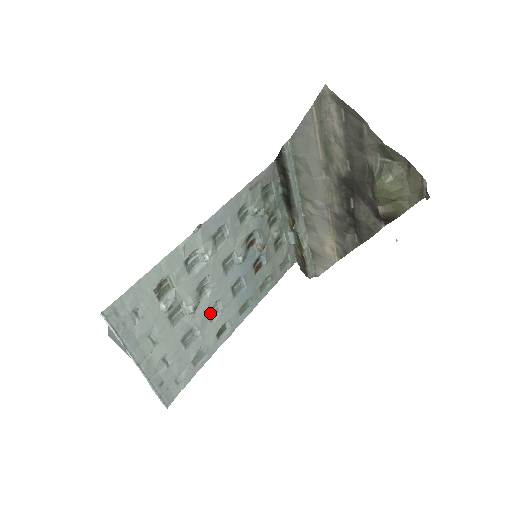
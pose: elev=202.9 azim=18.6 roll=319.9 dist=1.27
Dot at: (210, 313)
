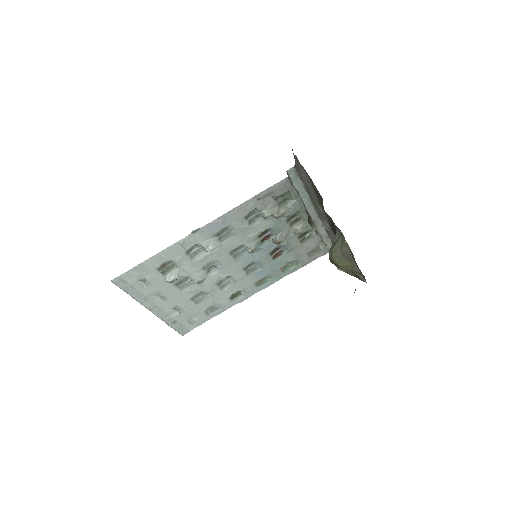
Dot at: (221, 283)
